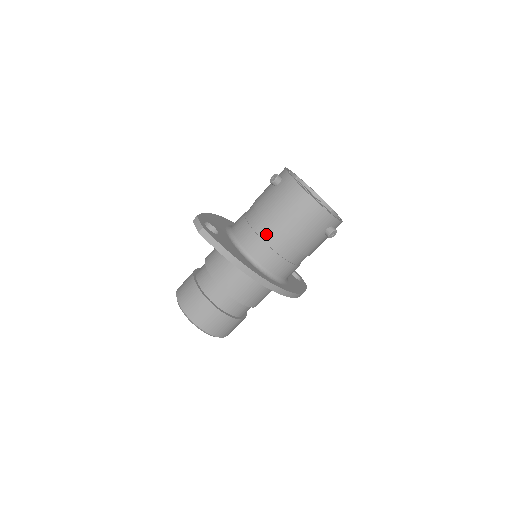
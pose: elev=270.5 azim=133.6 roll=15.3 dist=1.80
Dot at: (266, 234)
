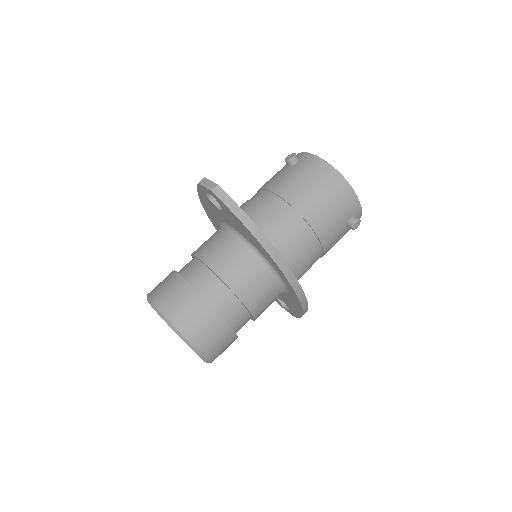
Dot at: (285, 213)
